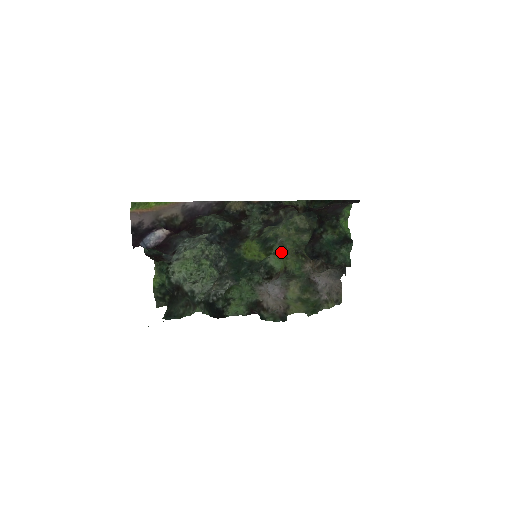
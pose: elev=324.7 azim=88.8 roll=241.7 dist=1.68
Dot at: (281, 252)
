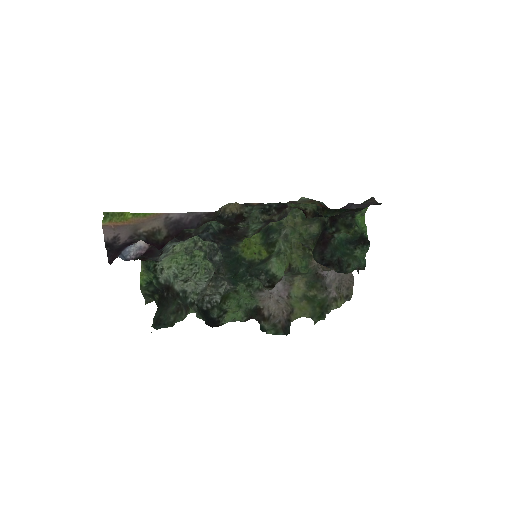
Dot at: (285, 254)
